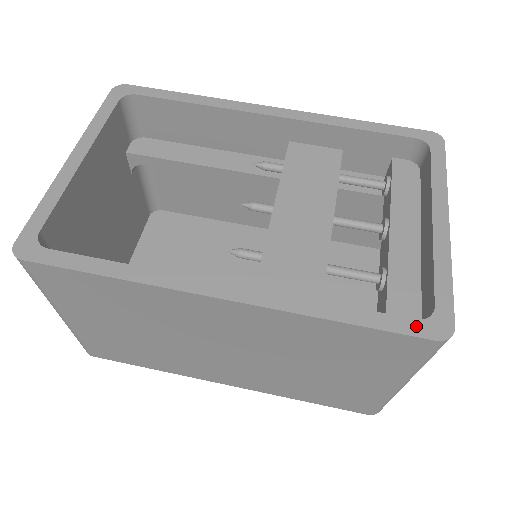
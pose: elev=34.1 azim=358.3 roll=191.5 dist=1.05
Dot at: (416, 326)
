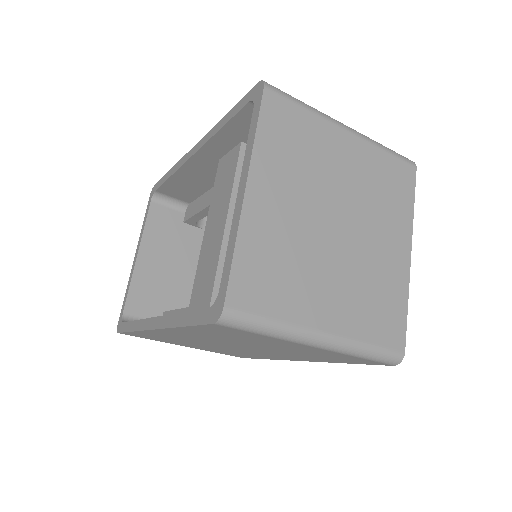
Dot at: (207, 314)
